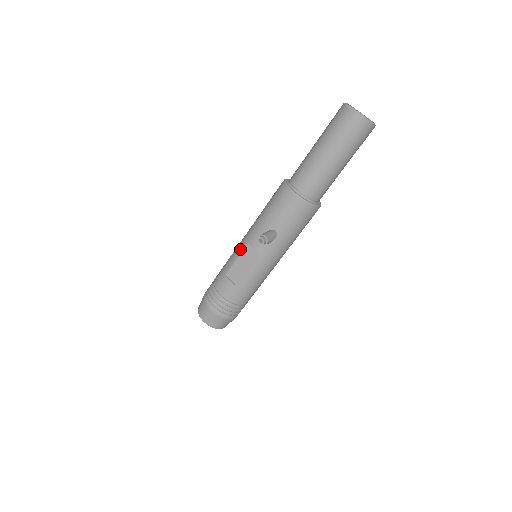
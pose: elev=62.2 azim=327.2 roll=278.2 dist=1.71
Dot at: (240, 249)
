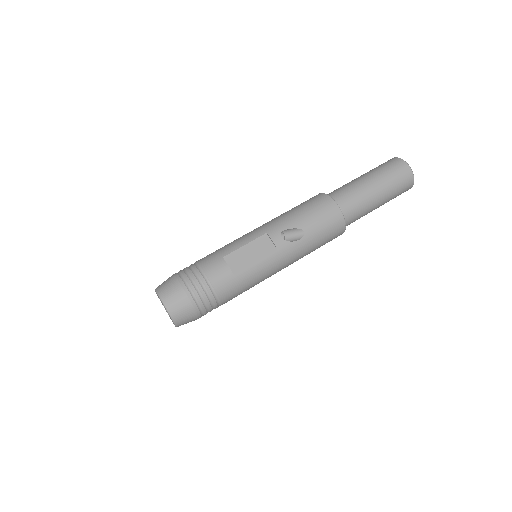
Dot at: (252, 236)
